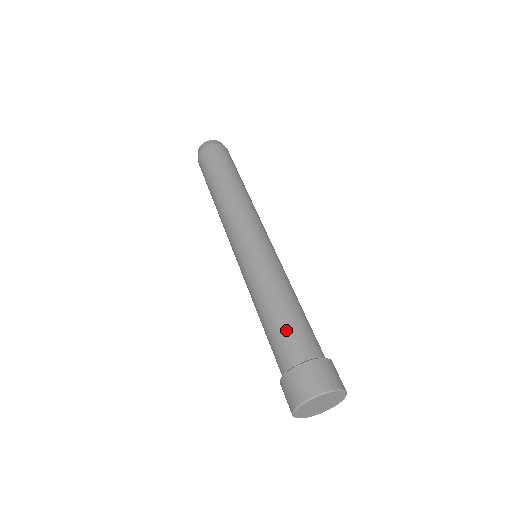
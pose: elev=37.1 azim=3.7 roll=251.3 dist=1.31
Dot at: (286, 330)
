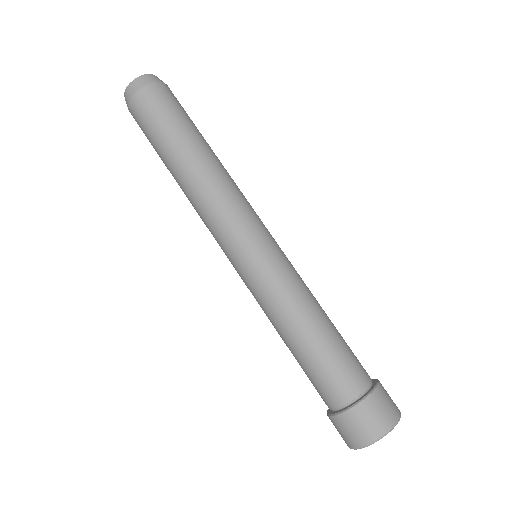
Dot at: (346, 349)
